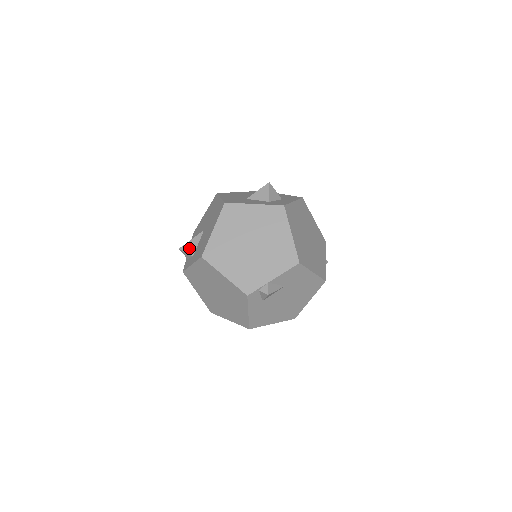
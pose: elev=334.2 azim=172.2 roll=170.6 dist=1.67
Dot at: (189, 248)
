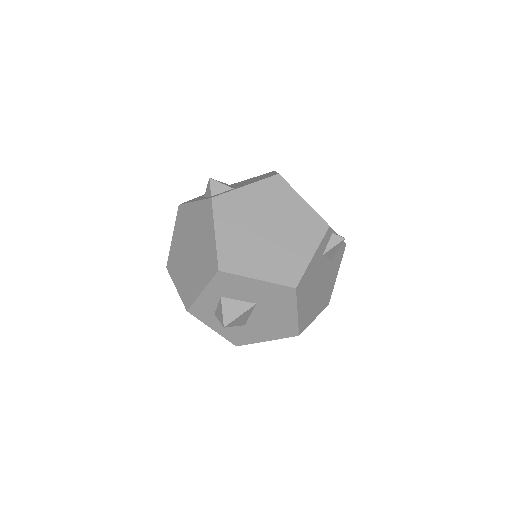
Dot at: occluded
